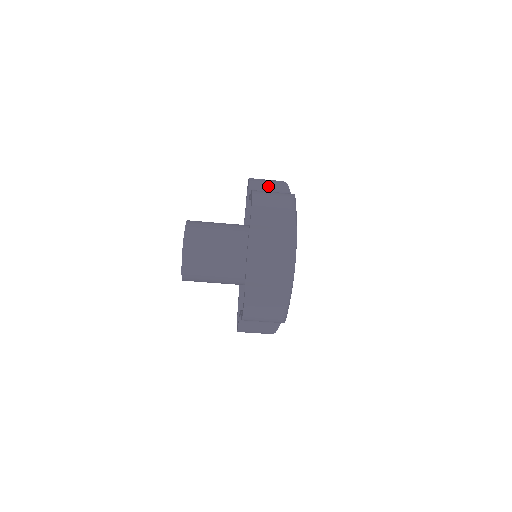
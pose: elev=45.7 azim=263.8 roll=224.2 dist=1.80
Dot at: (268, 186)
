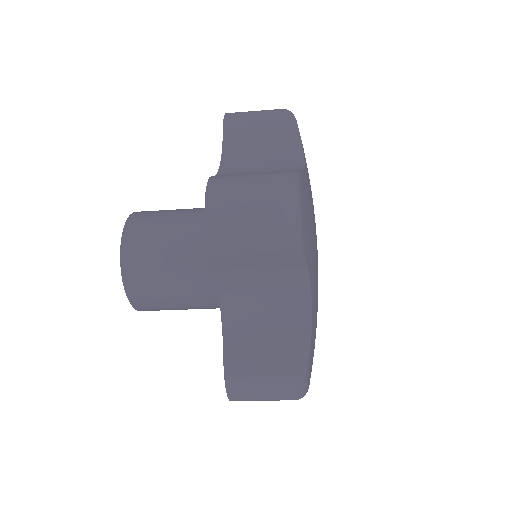
Dot at: (258, 131)
